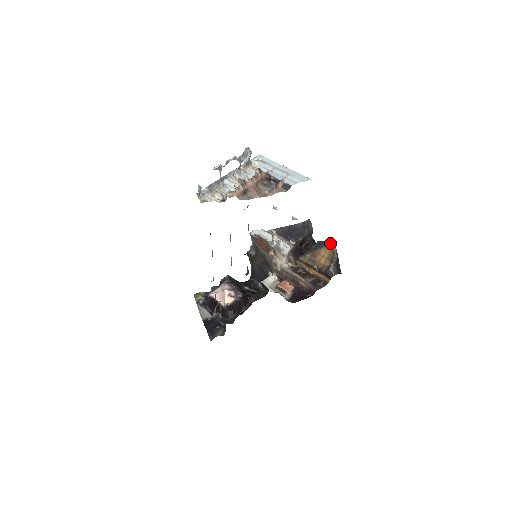
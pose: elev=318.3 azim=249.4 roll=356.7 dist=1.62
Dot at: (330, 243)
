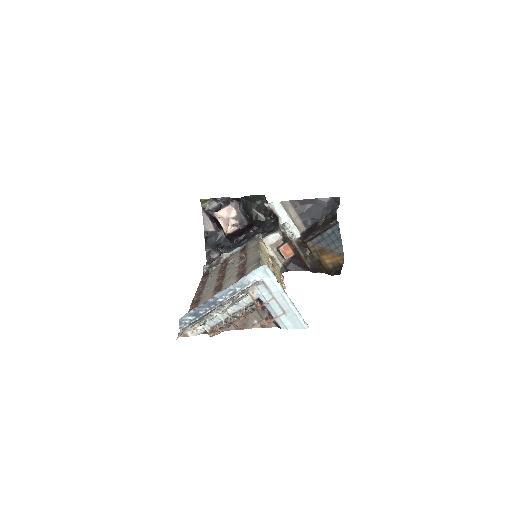
Dot at: (340, 255)
